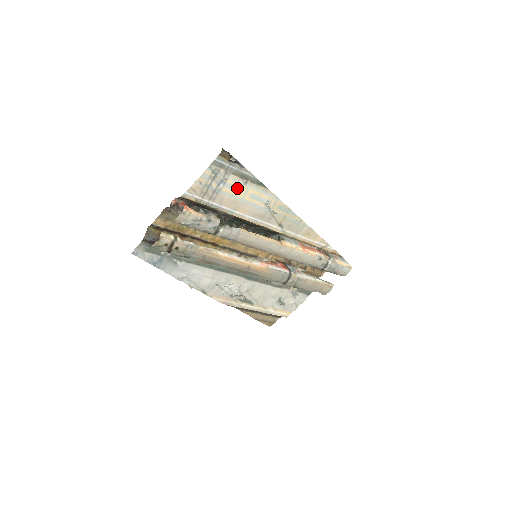
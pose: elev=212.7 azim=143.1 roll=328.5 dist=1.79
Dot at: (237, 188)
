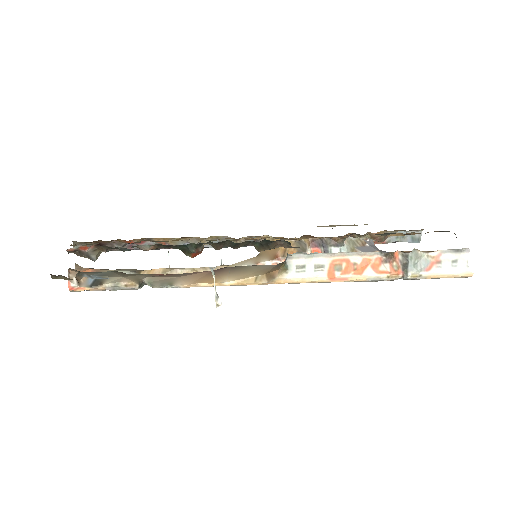
Dot at: occluded
